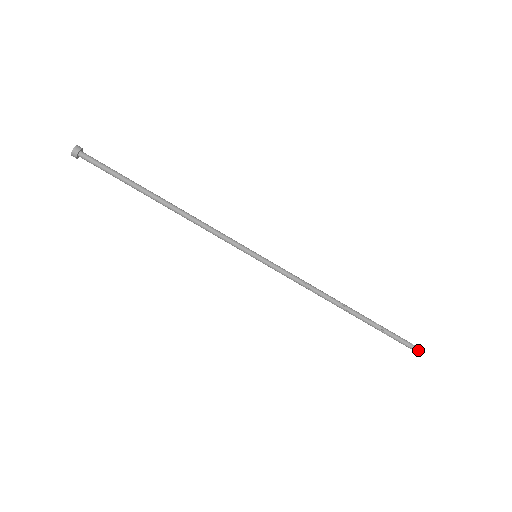
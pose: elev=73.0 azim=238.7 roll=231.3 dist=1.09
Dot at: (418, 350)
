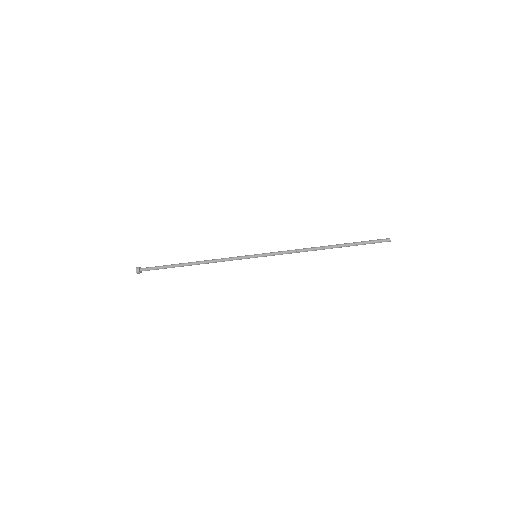
Dot at: (386, 240)
